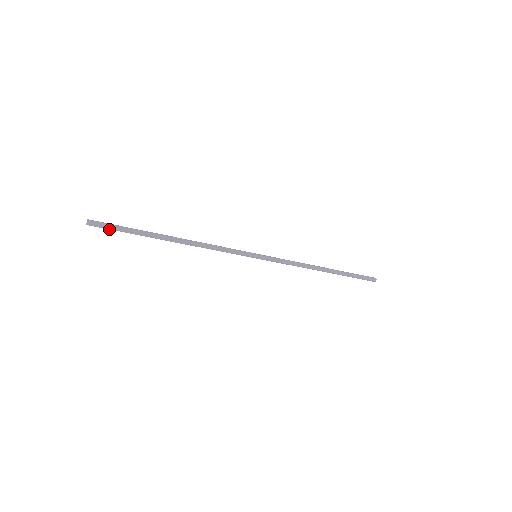
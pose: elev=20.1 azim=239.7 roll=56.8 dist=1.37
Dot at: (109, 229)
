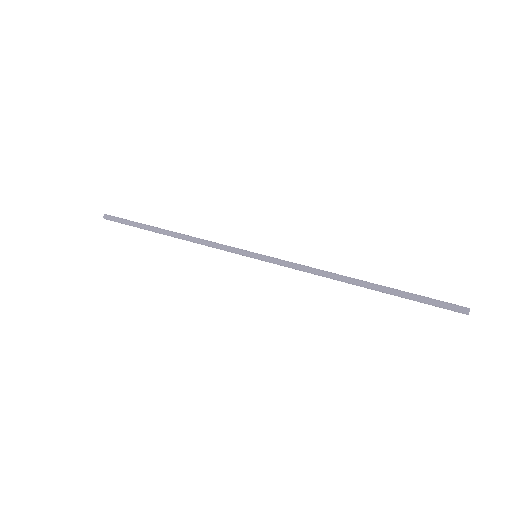
Dot at: (121, 220)
